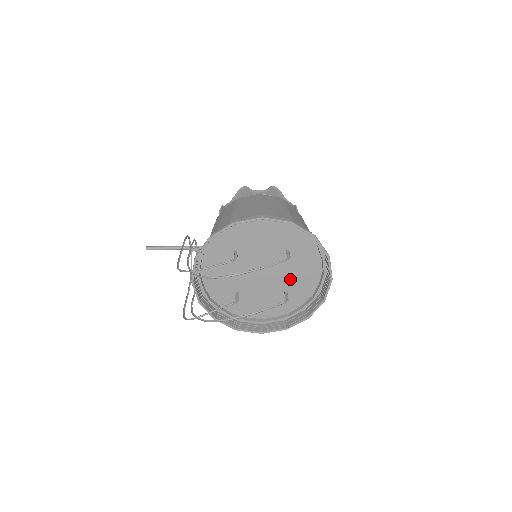
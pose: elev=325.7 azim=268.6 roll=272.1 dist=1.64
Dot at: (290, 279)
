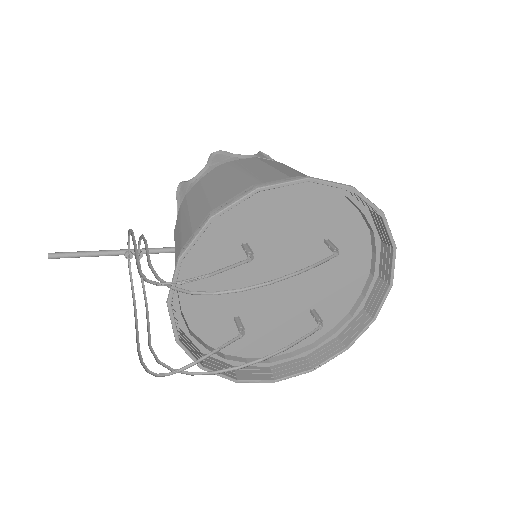
Dot at: (321, 289)
